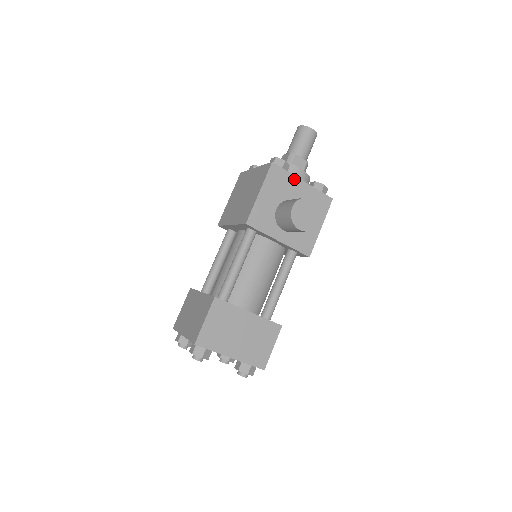
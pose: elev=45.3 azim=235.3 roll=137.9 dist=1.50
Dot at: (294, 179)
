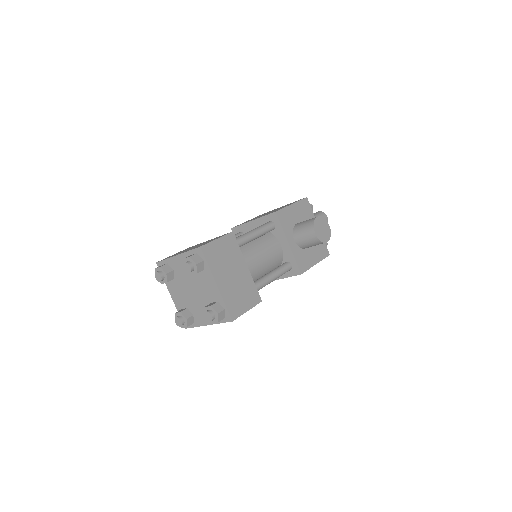
Dot at: occluded
